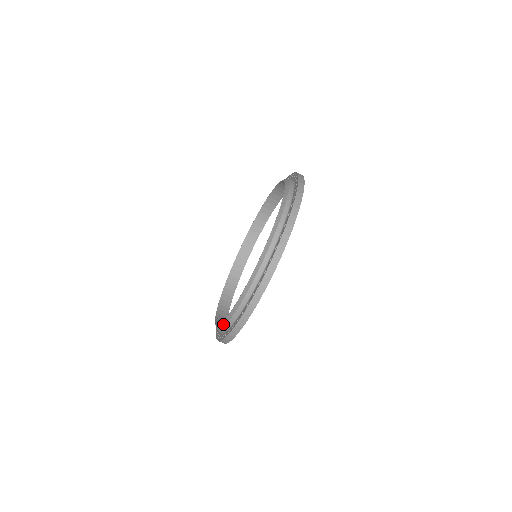
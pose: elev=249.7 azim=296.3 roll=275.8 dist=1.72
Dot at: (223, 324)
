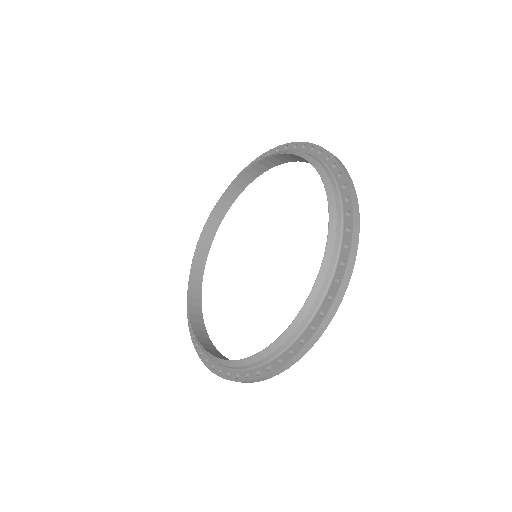
Dot at: (212, 358)
